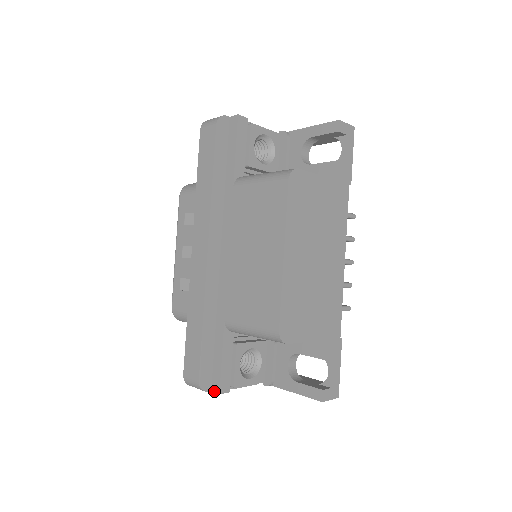
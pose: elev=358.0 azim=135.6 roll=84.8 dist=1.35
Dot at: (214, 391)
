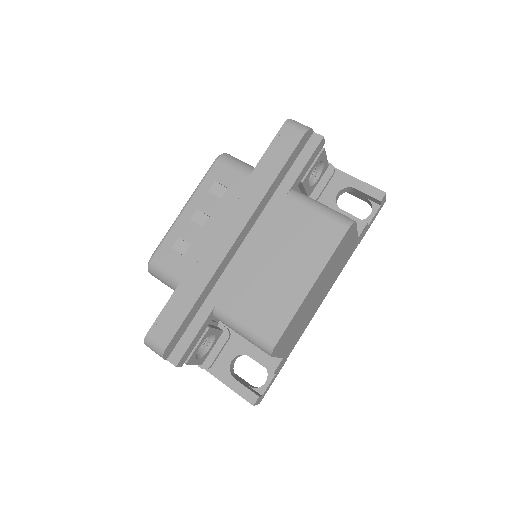
Dot at: (171, 361)
